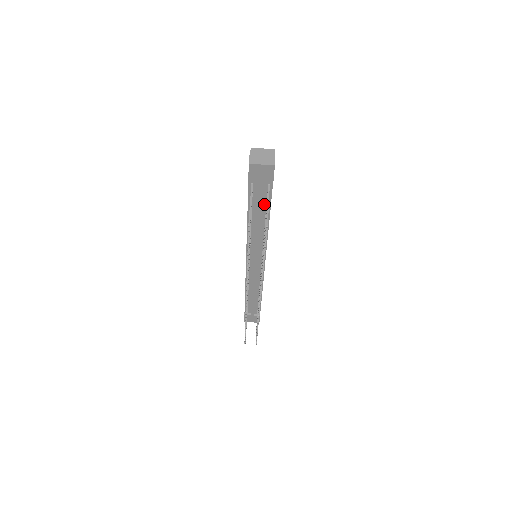
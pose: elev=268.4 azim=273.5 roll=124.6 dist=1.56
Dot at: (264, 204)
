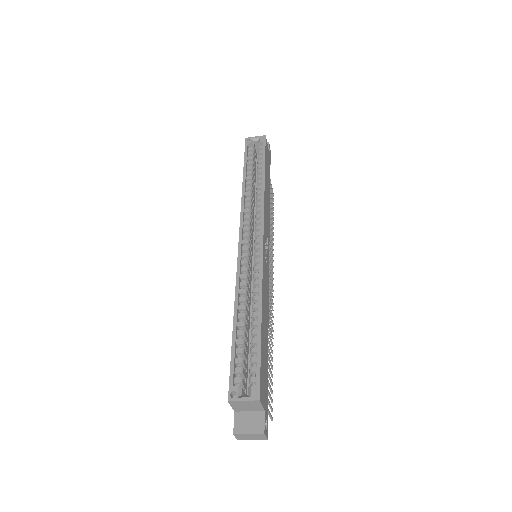
Dot at: occluded
